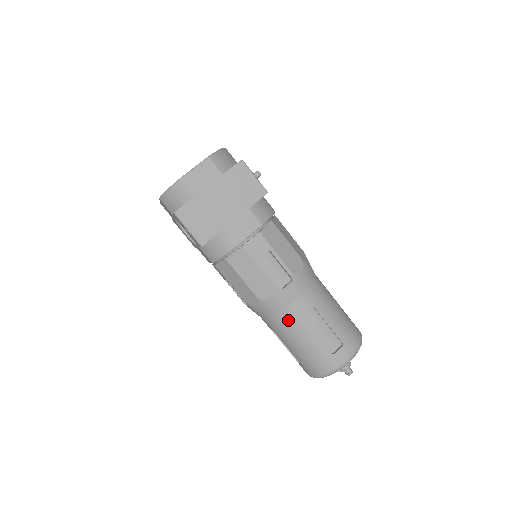
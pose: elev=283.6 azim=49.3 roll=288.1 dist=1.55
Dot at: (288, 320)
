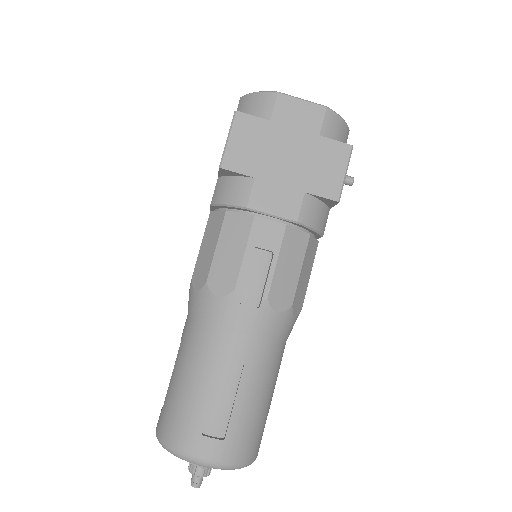
Dot at: (206, 341)
